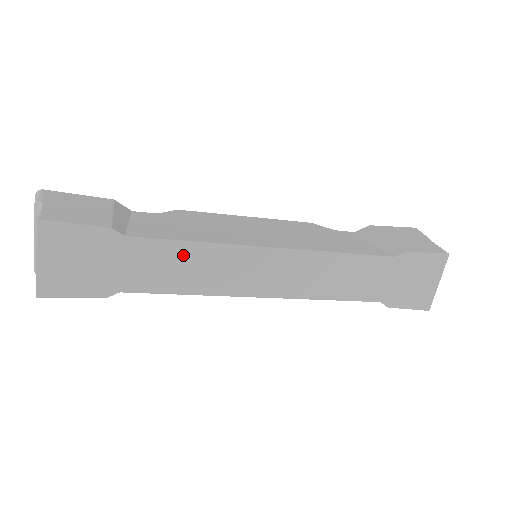
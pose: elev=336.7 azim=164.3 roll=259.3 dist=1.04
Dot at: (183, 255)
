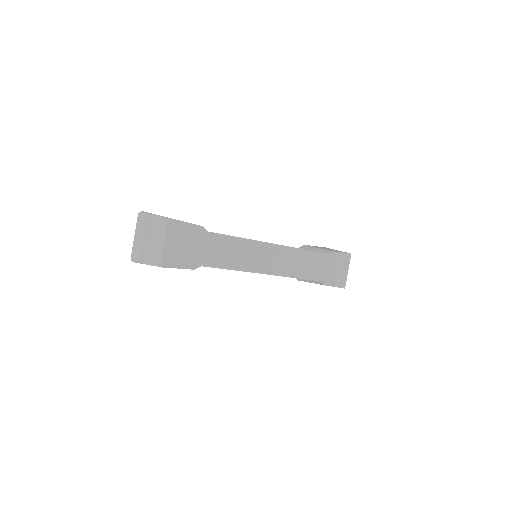
Dot at: (233, 245)
